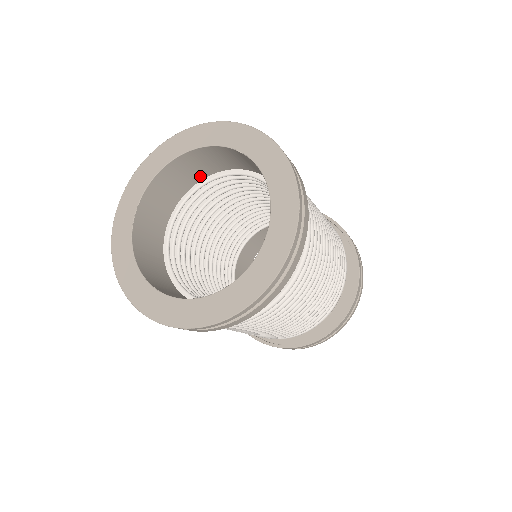
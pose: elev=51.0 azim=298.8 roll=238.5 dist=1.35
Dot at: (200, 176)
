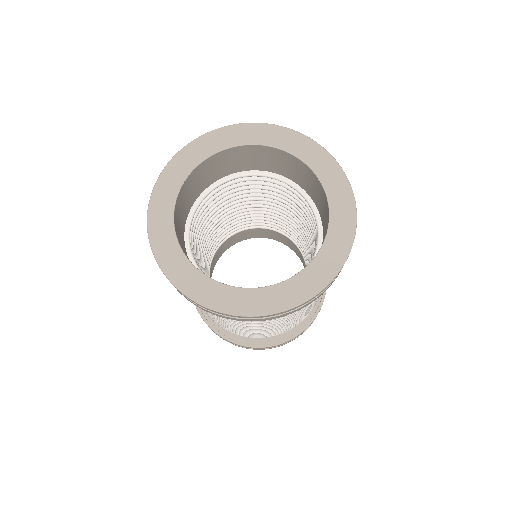
Dot at: (245, 167)
